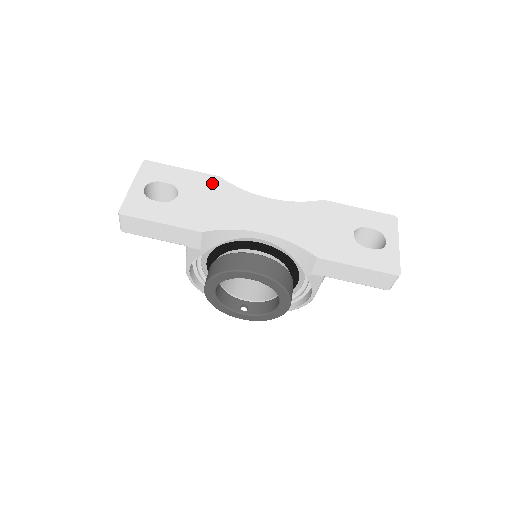
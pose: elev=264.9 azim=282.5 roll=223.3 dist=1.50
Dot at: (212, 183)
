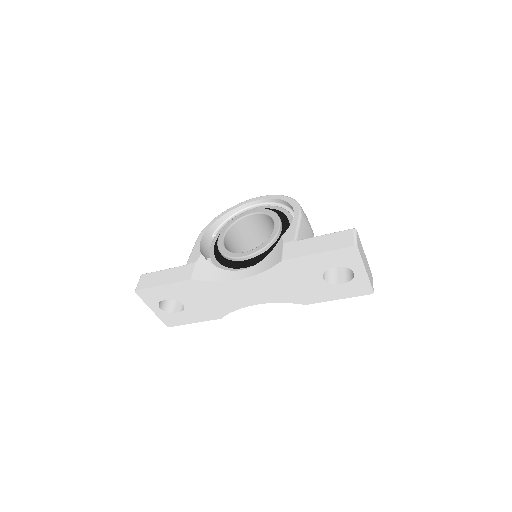
Dot at: (192, 287)
